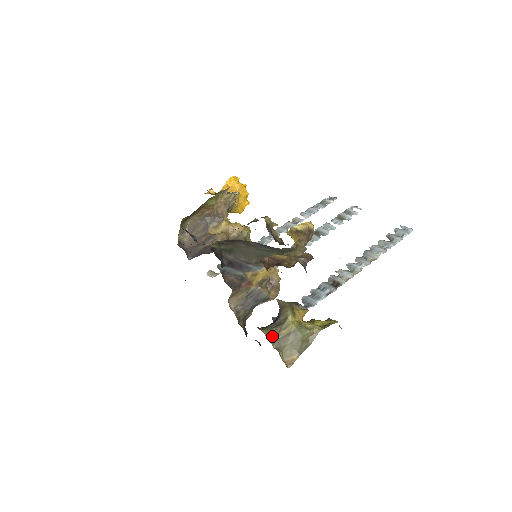
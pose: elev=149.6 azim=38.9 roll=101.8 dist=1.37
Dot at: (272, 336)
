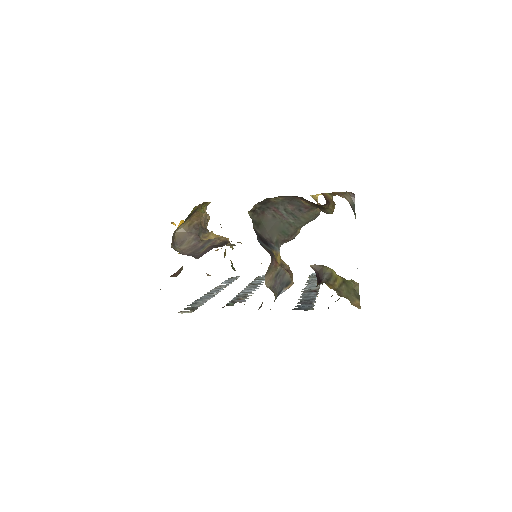
Dot at: (331, 286)
